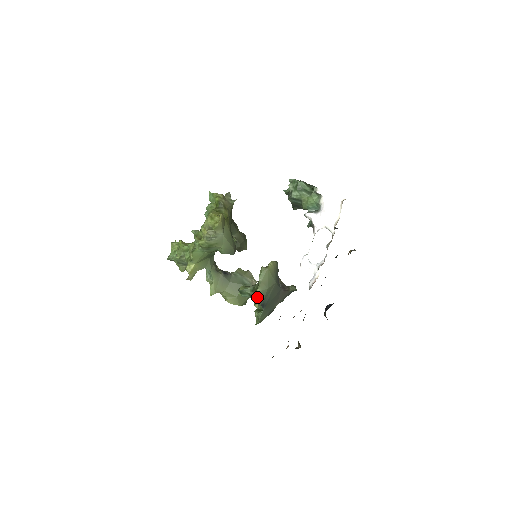
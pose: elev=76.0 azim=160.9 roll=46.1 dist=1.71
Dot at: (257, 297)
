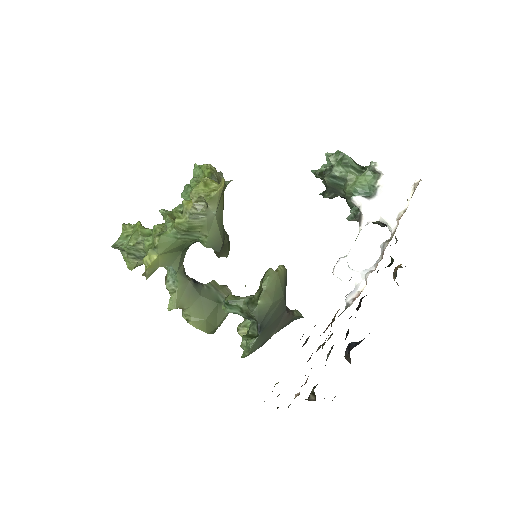
Dot at: (255, 313)
